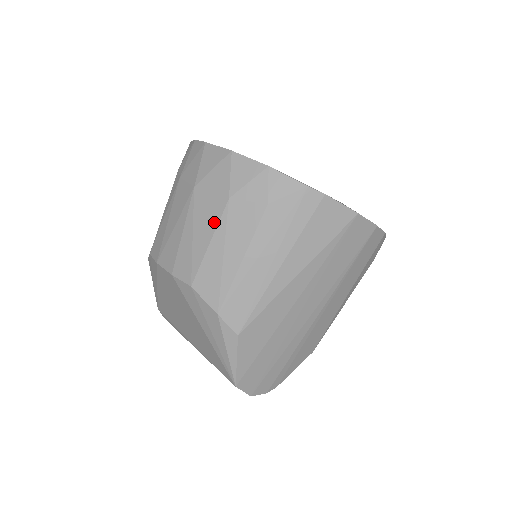
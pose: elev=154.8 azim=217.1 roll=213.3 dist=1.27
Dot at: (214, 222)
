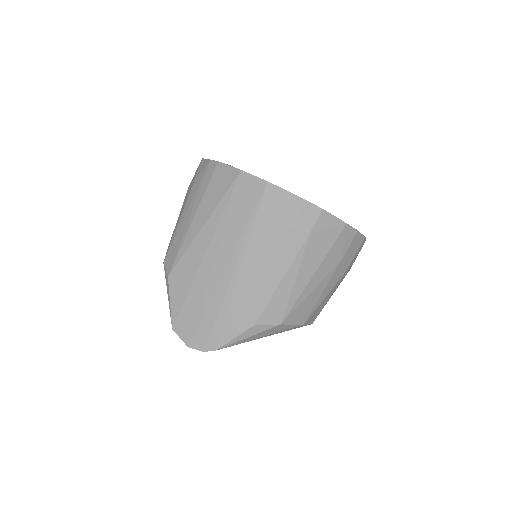
Dot at: occluded
